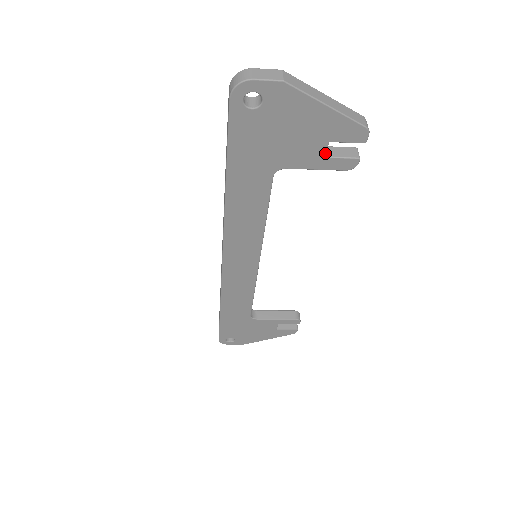
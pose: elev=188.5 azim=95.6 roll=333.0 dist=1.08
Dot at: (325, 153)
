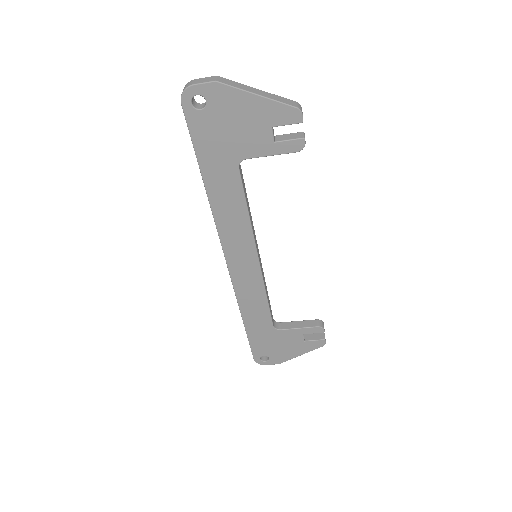
Dot at: (273, 138)
